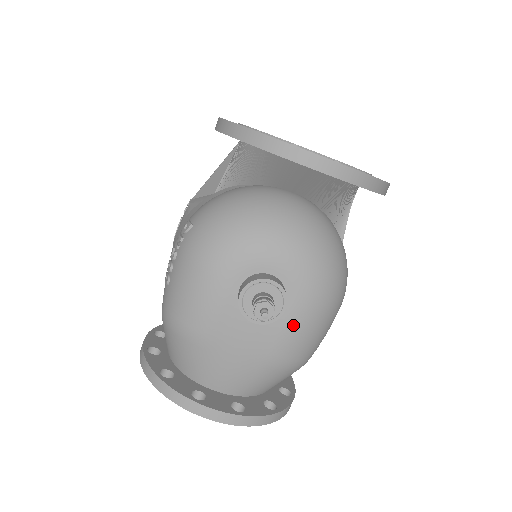
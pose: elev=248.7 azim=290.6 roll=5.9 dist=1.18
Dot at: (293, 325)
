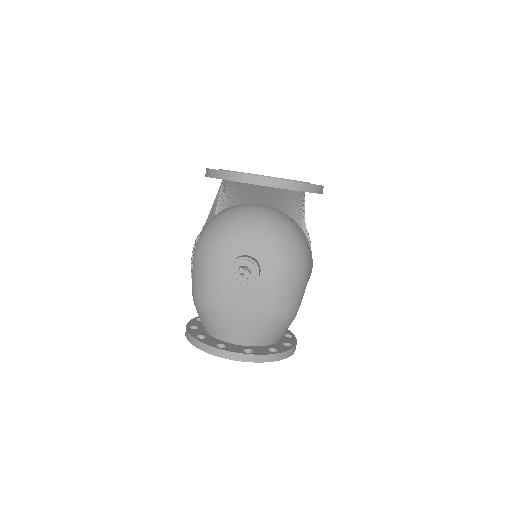
Dot at: (270, 287)
